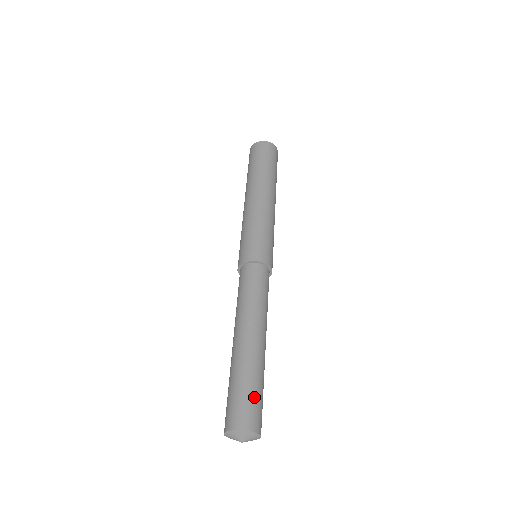
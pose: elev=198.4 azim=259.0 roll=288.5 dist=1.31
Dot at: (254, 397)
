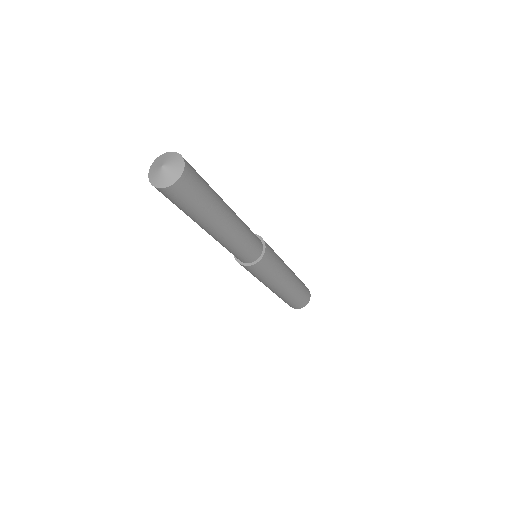
Dot at: occluded
